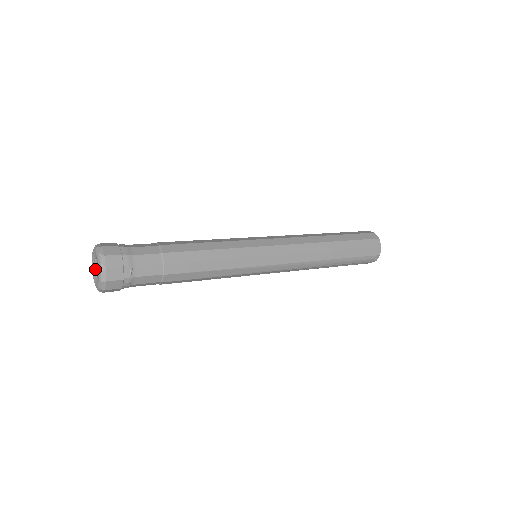
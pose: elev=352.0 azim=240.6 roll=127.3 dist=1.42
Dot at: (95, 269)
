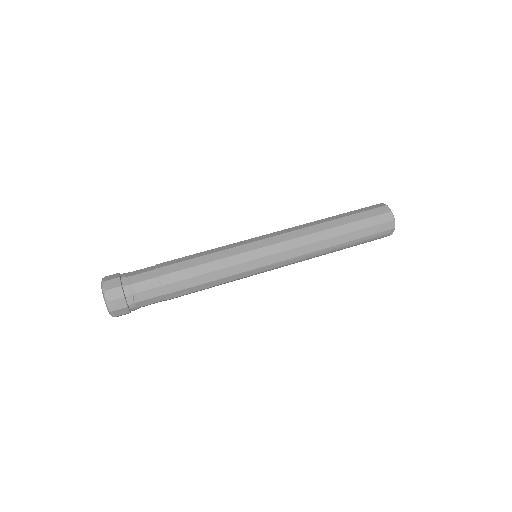
Dot at: occluded
